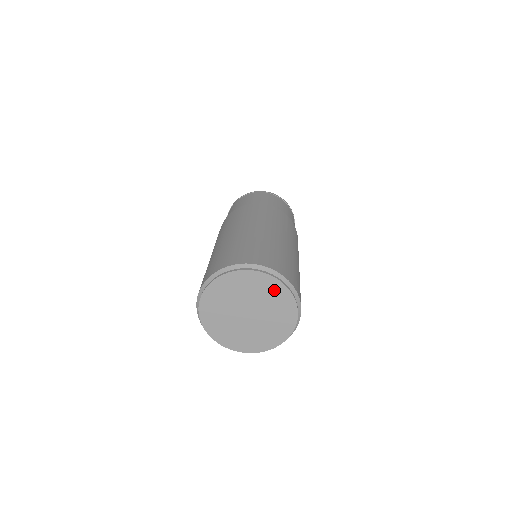
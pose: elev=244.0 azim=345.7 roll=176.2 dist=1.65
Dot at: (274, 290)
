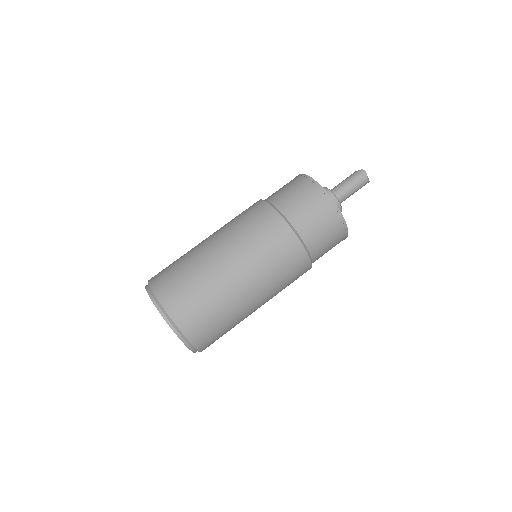
Dot at: occluded
